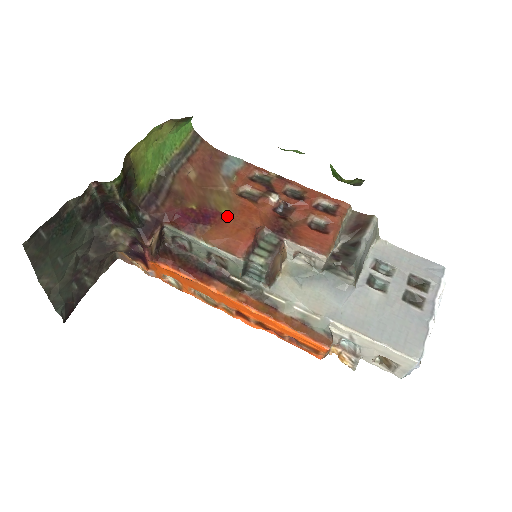
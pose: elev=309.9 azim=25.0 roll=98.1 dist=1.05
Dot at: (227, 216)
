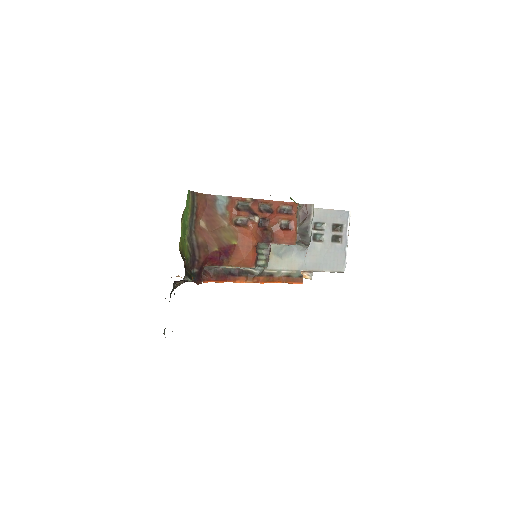
Dot at: (236, 245)
